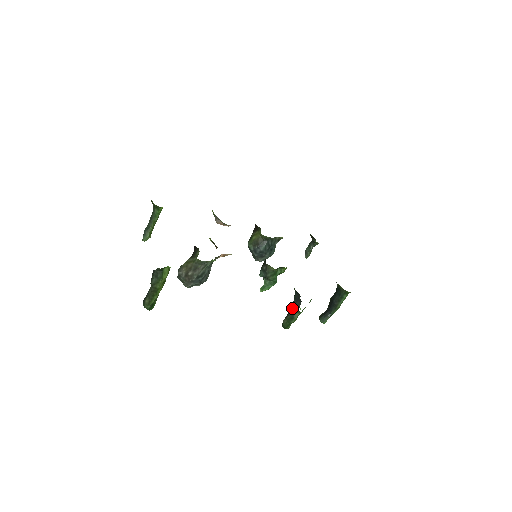
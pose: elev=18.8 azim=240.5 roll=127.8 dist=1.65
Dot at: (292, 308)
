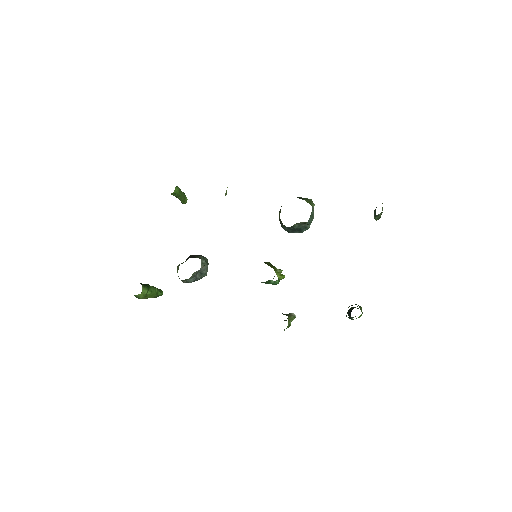
Dot at: occluded
